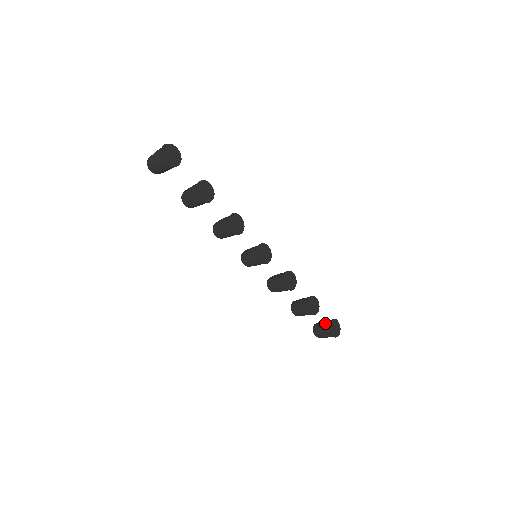
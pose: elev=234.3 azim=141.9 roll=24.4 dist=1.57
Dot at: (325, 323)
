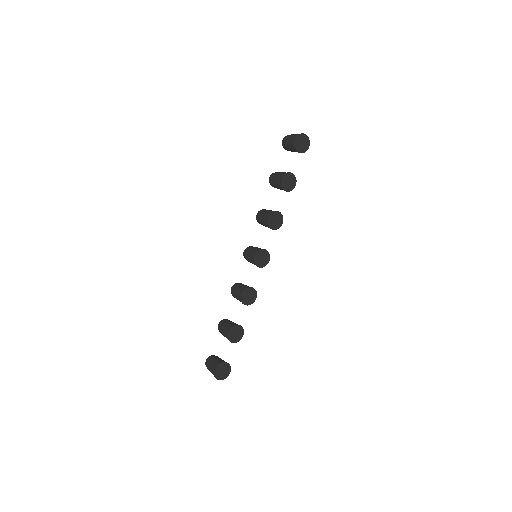
Dot at: (223, 360)
